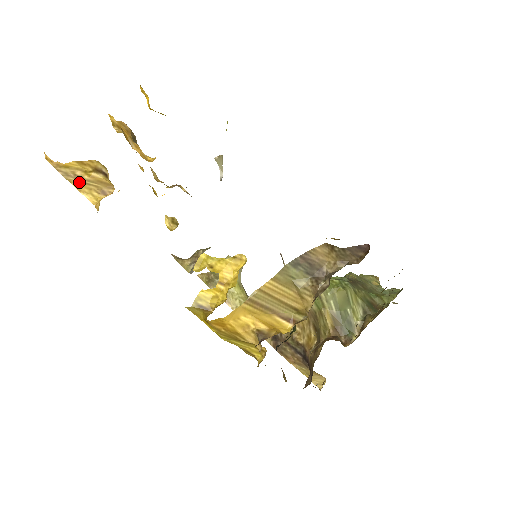
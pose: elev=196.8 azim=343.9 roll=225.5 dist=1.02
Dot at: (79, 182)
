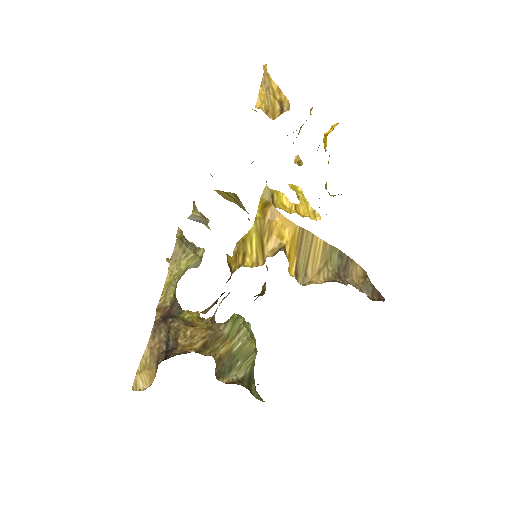
Dot at: (265, 92)
